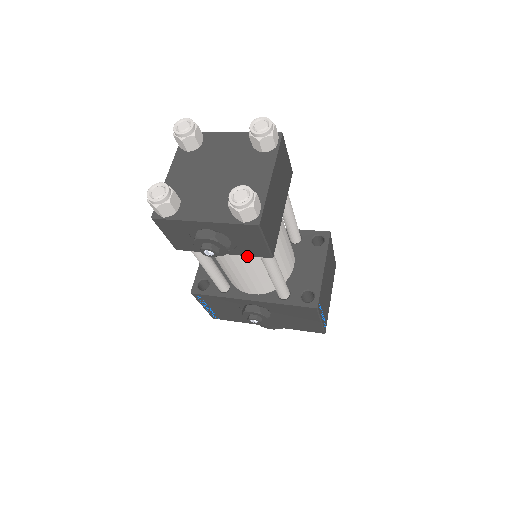
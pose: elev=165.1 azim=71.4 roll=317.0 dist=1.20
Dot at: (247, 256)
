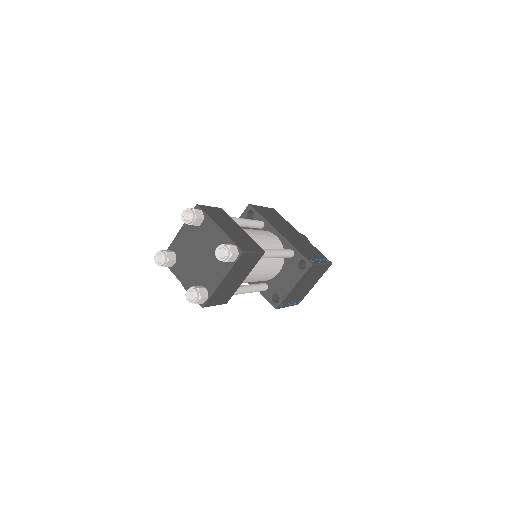
Dot at: occluded
